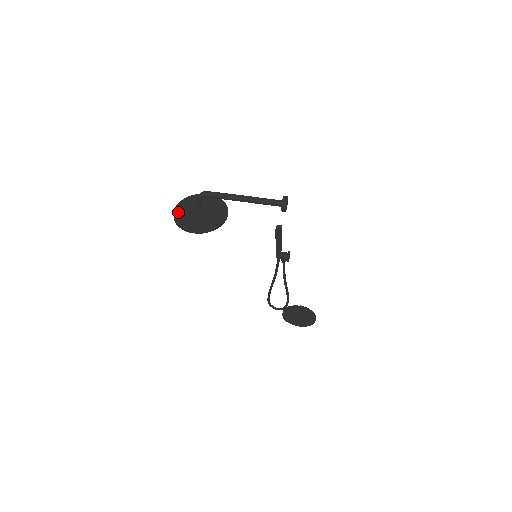
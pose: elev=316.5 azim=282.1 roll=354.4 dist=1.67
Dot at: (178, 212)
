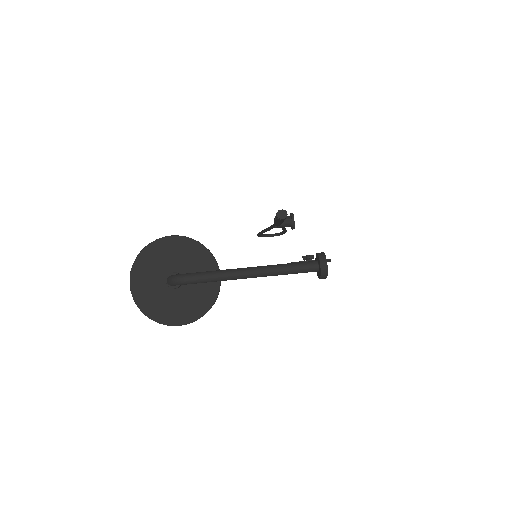
Dot at: (139, 293)
